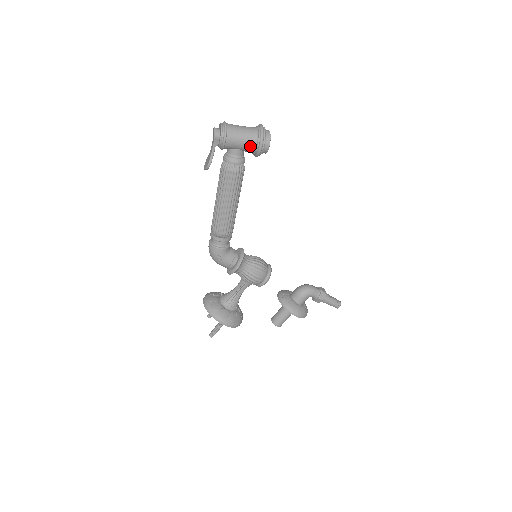
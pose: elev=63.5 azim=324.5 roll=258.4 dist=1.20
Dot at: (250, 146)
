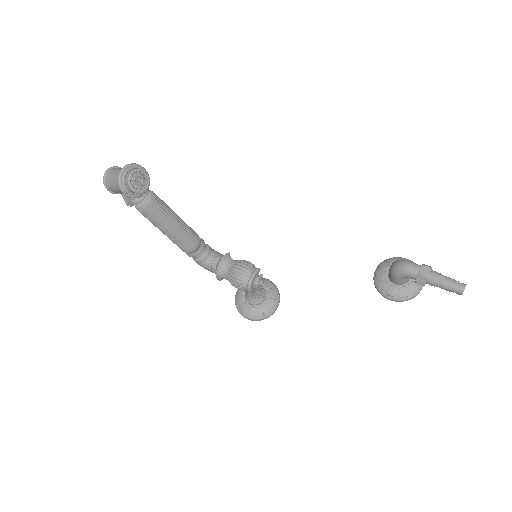
Dot at: occluded
